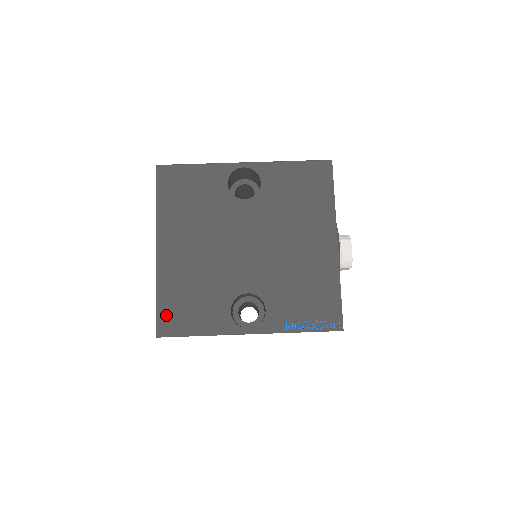
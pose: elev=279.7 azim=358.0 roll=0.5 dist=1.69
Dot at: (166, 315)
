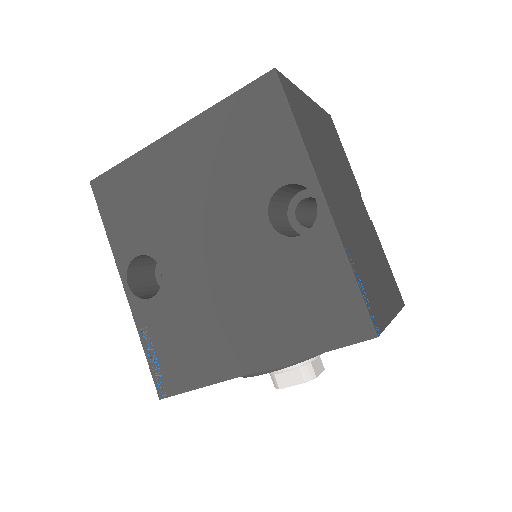
Dot at: (111, 182)
